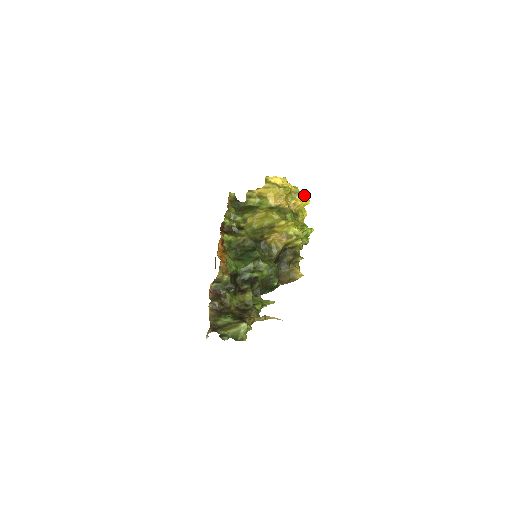
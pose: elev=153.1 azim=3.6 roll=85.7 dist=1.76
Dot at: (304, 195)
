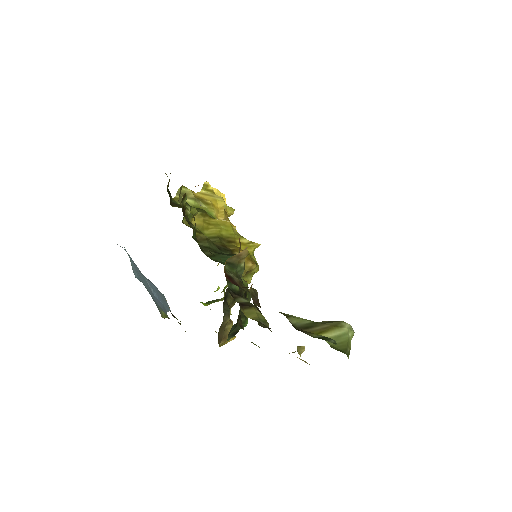
Dot at: (236, 230)
